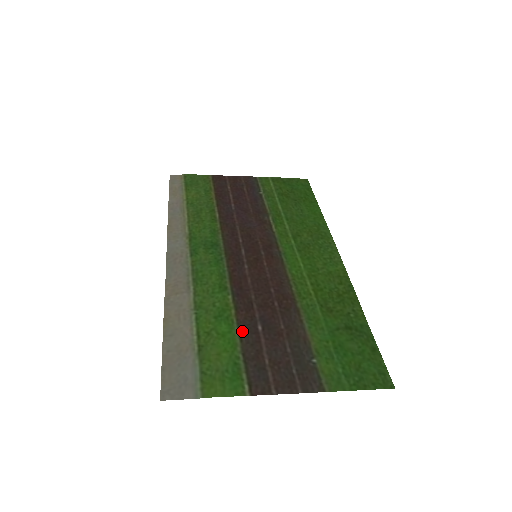
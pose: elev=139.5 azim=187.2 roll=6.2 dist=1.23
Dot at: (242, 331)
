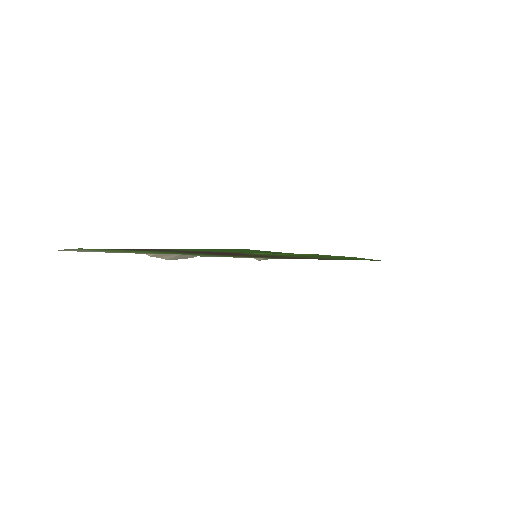
Dot at: occluded
